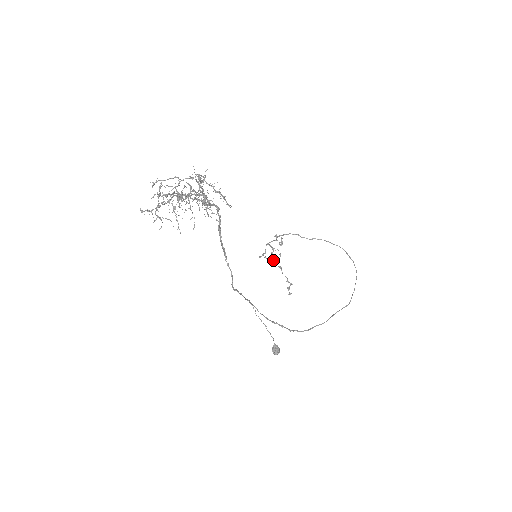
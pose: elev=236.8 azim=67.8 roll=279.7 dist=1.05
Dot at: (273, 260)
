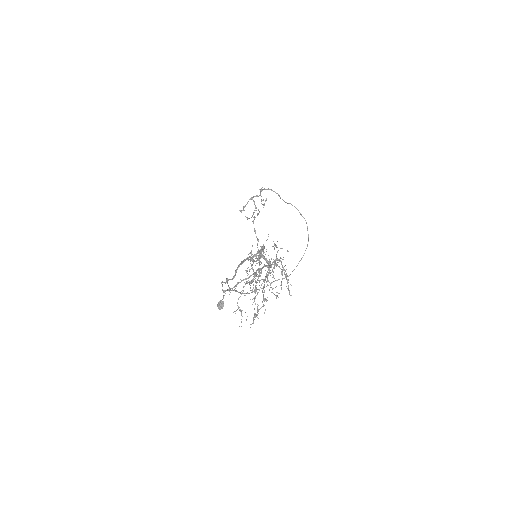
Dot at: (254, 229)
